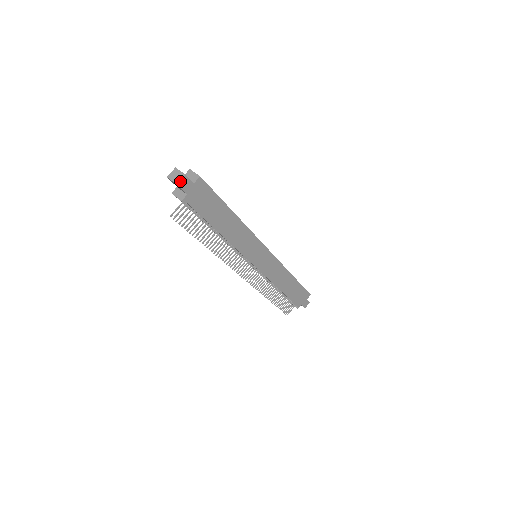
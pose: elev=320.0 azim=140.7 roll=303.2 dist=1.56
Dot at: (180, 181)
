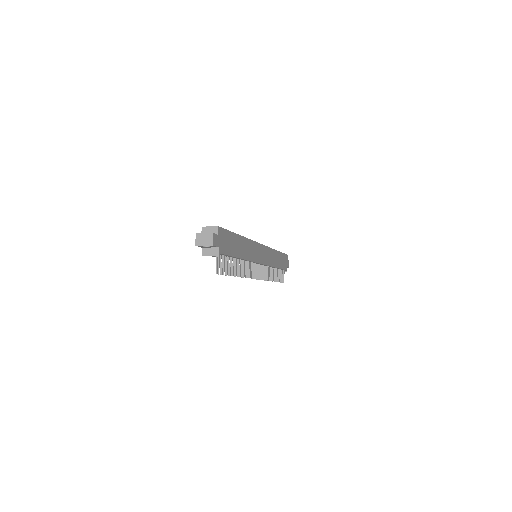
Dot at: (212, 241)
